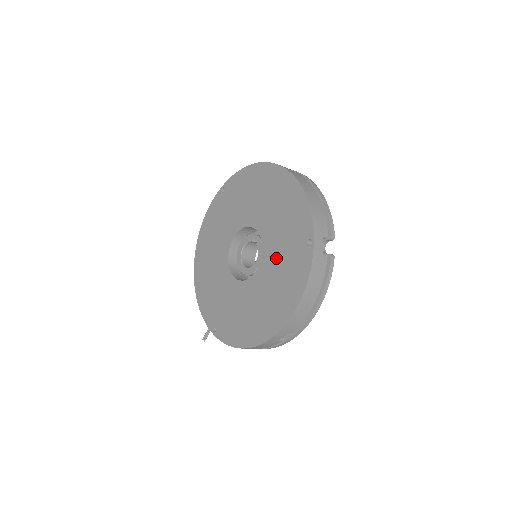
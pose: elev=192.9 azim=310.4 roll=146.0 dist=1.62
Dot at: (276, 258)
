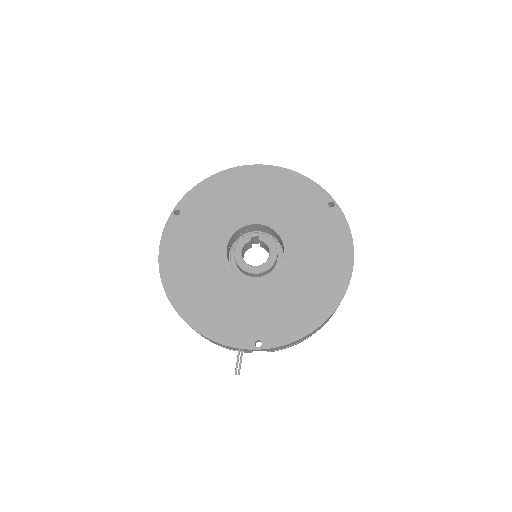
Dot at: (302, 233)
